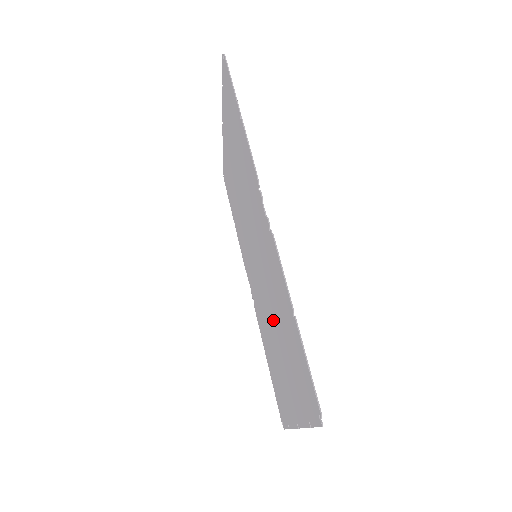
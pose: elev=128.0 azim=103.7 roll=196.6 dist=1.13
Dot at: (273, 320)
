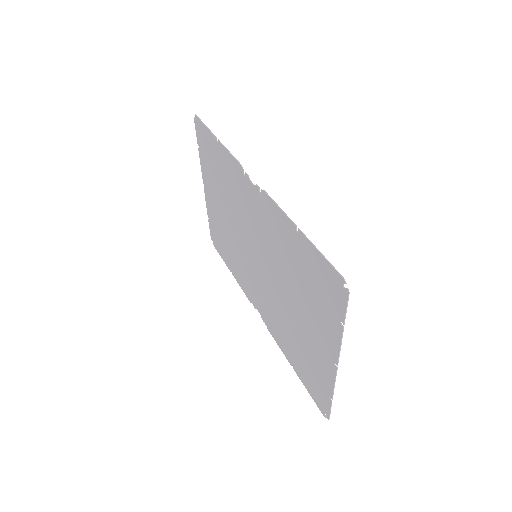
Dot at: (285, 289)
